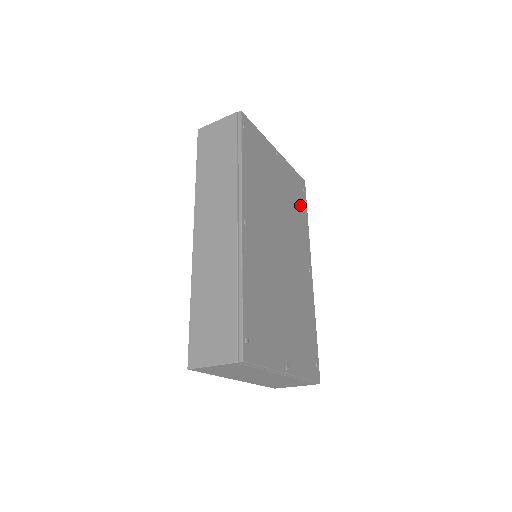
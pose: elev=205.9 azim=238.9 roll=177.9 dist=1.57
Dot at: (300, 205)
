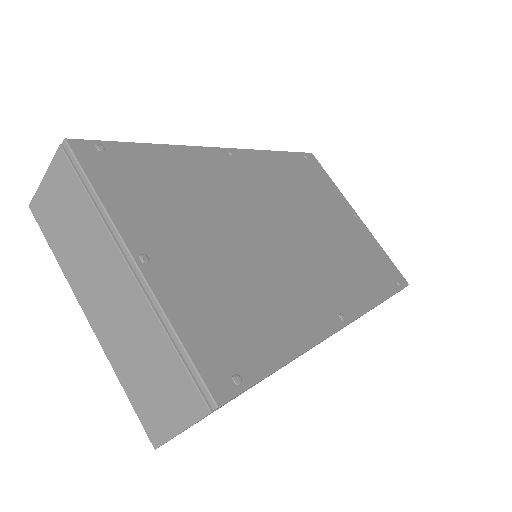
Dot at: (375, 275)
